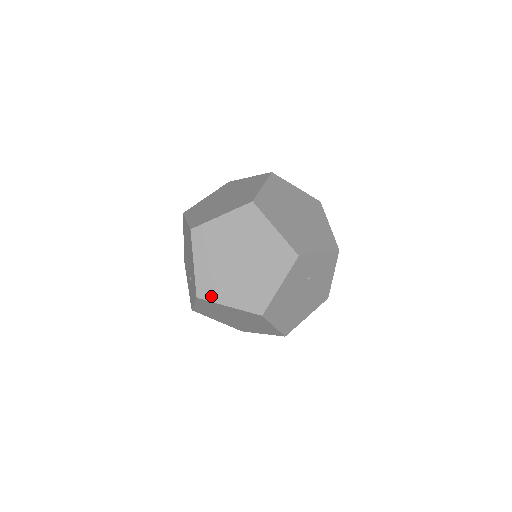
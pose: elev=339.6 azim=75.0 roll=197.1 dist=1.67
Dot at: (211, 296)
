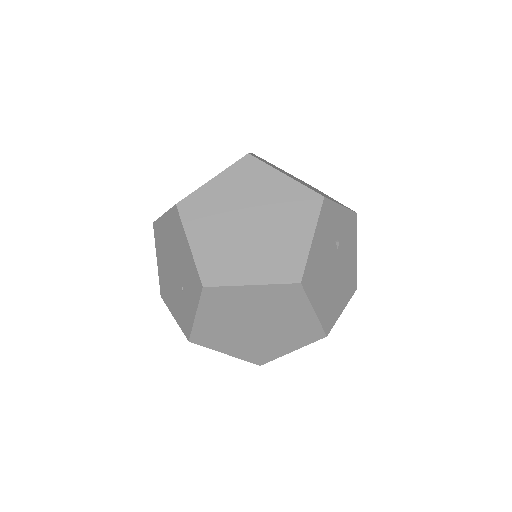
Dot at: (223, 279)
